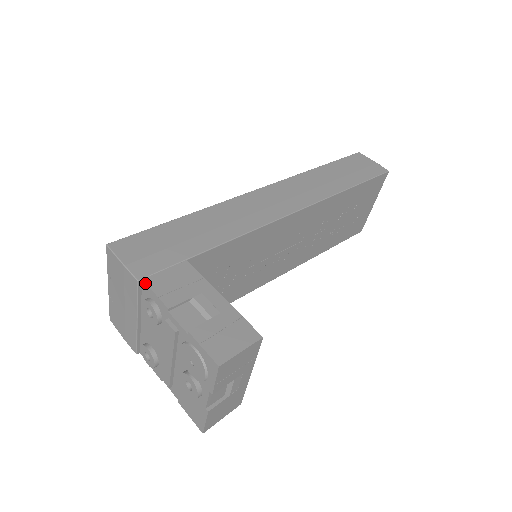
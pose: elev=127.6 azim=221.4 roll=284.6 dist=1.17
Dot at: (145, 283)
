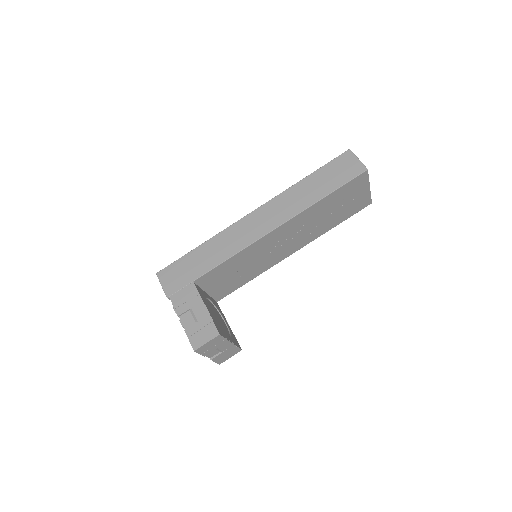
Dot at: (170, 299)
